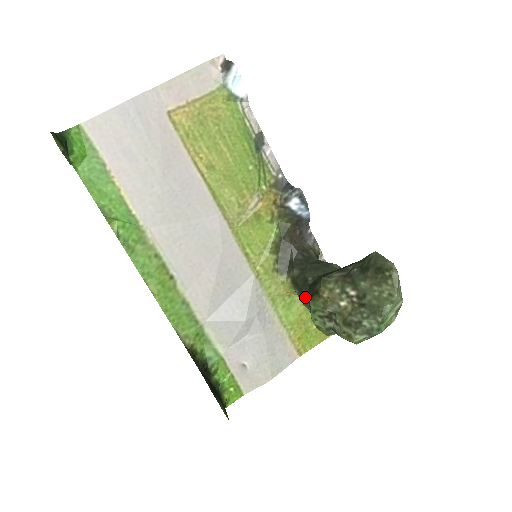
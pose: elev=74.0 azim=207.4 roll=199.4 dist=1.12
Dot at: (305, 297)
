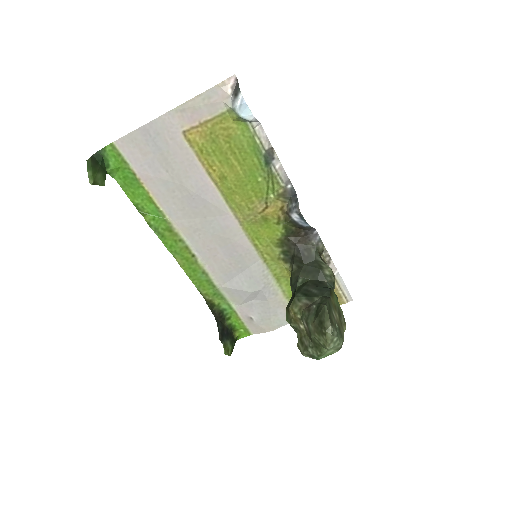
Dot at: occluded
